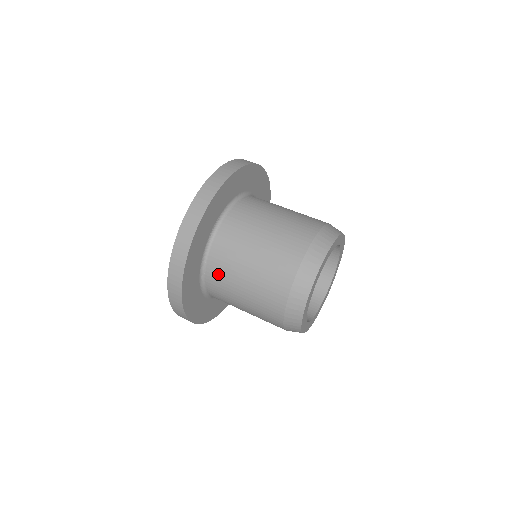
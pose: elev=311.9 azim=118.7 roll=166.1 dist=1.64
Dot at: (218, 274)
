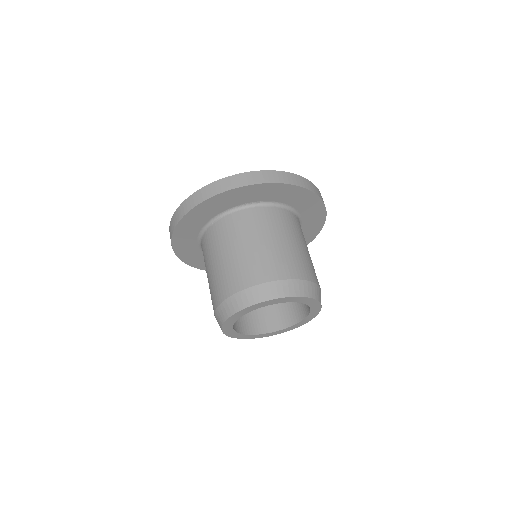
Dot at: (219, 232)
